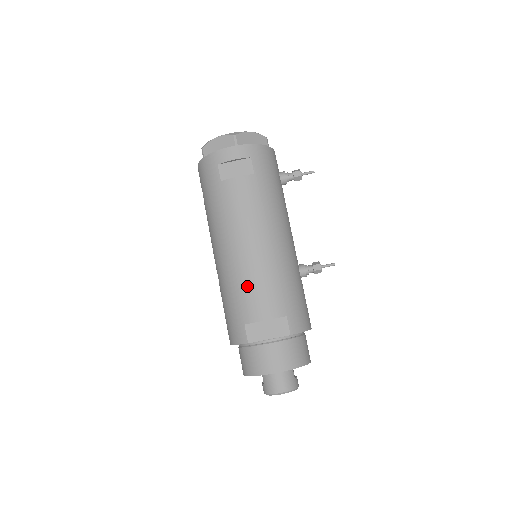
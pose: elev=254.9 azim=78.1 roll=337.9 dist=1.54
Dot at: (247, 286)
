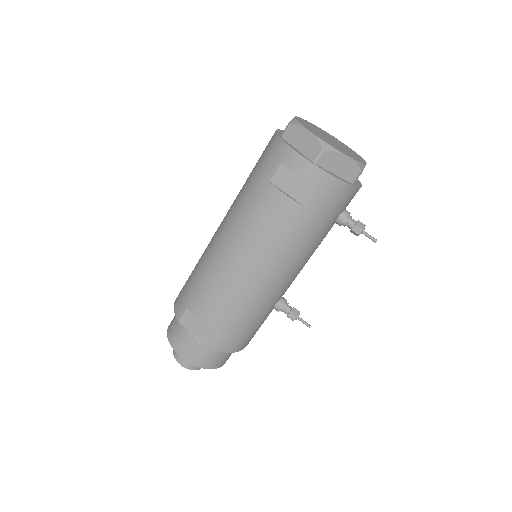
Dot at: (211, 288)
